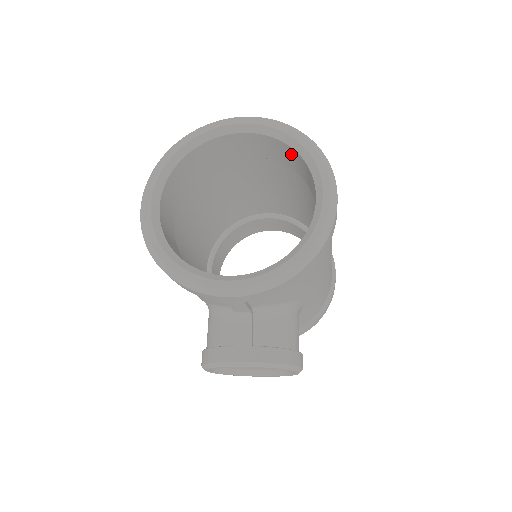
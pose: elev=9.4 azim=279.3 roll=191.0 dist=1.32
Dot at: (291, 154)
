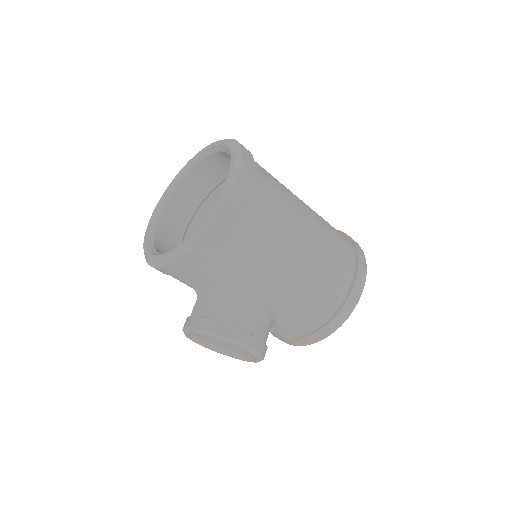
Dot at: occluded
